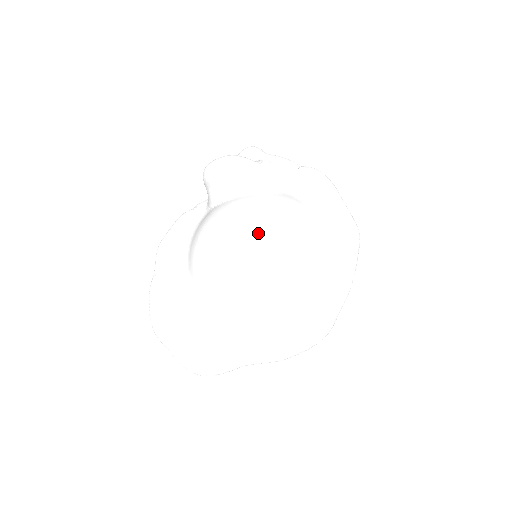
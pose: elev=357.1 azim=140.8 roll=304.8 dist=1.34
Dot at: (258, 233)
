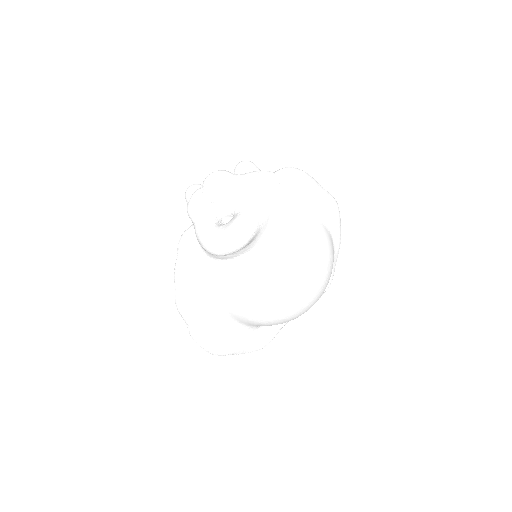
Dot at: (302, 285)
